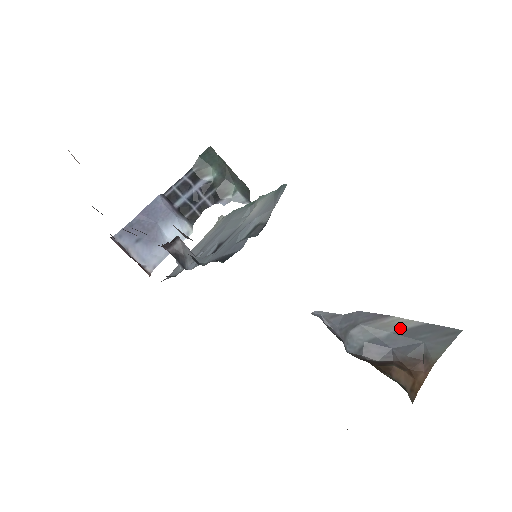
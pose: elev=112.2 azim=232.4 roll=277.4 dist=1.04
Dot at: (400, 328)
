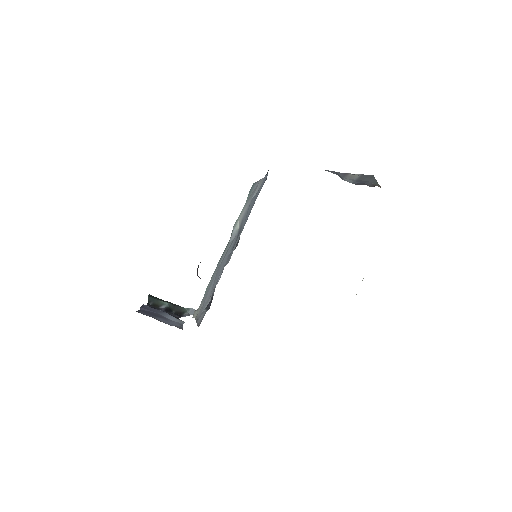
Dot at: (356, 177)
